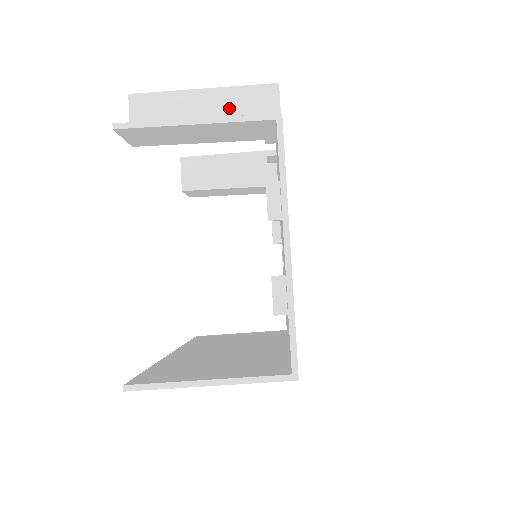
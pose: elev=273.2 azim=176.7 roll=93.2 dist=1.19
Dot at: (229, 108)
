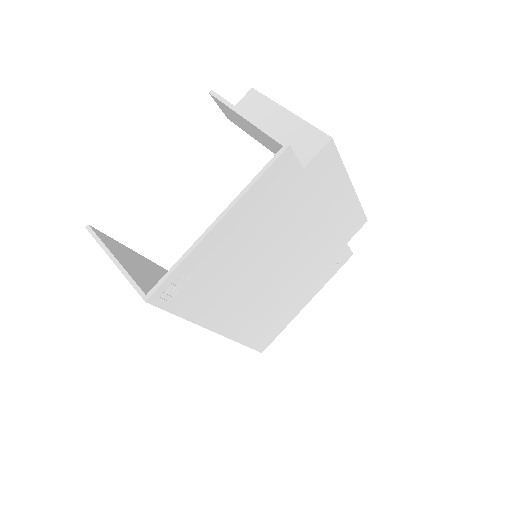
Dot at: (291, 132)
